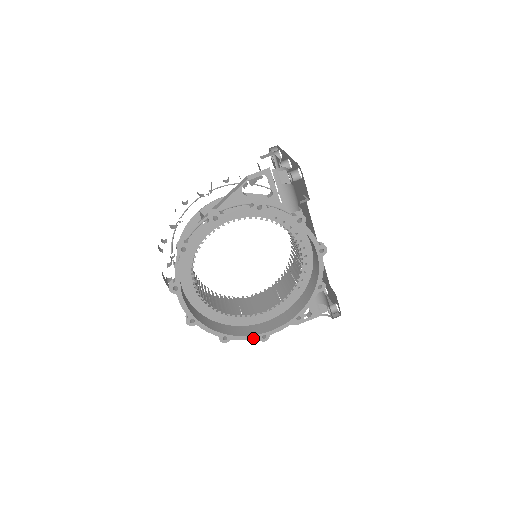
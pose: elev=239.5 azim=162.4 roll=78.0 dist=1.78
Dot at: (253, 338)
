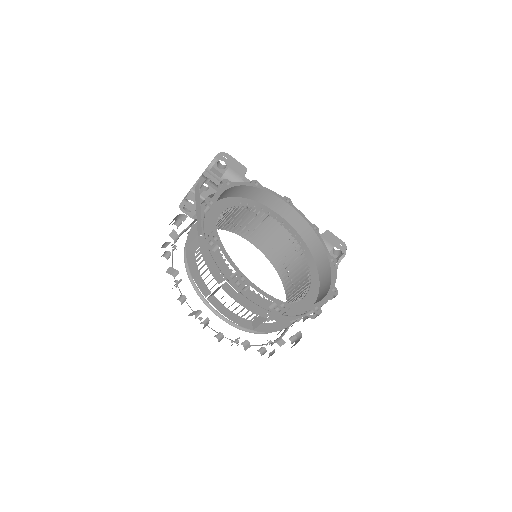
Dot at: (330, 296)
